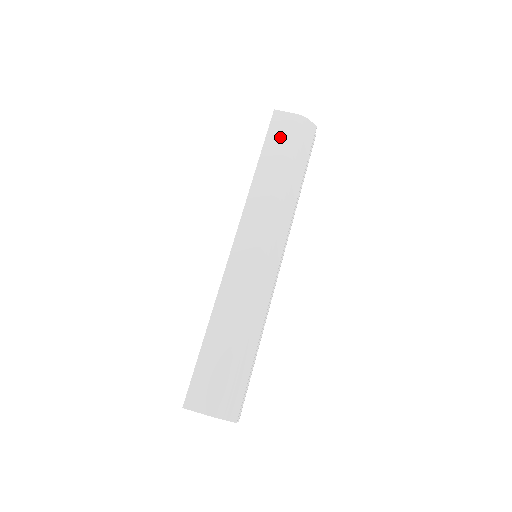
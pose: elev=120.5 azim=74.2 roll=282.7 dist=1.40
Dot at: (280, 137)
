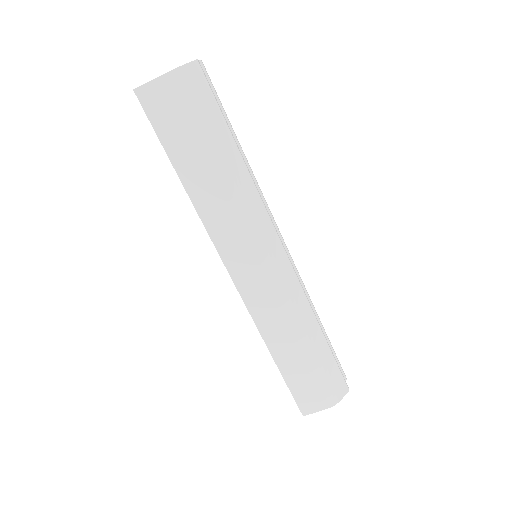
Dot at: (173, 124)
